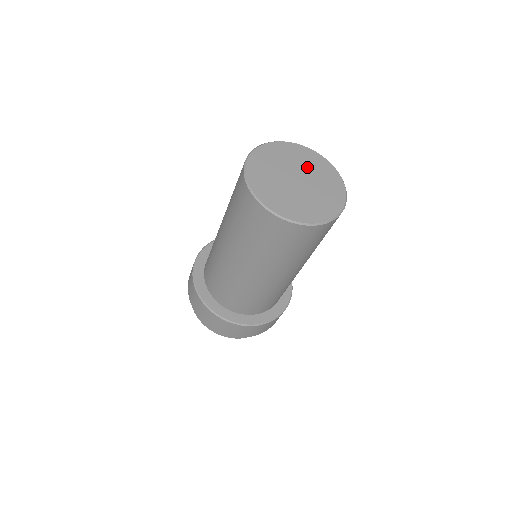
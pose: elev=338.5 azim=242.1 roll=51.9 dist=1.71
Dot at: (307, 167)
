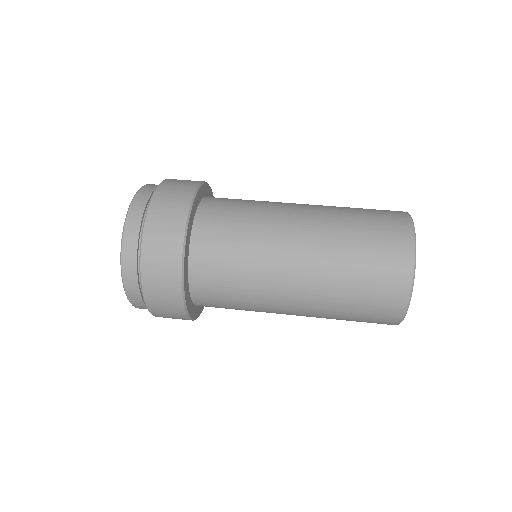
Dot at: occluded
